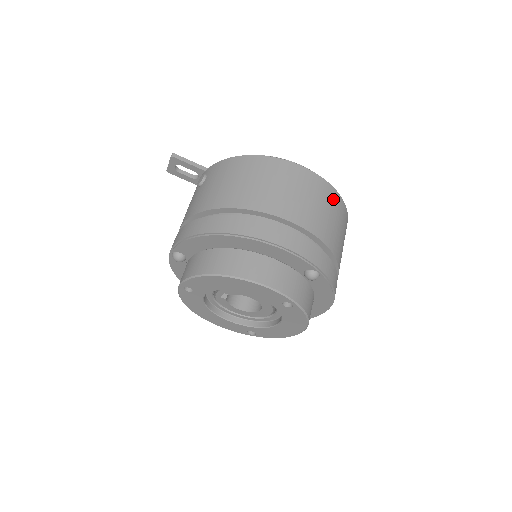
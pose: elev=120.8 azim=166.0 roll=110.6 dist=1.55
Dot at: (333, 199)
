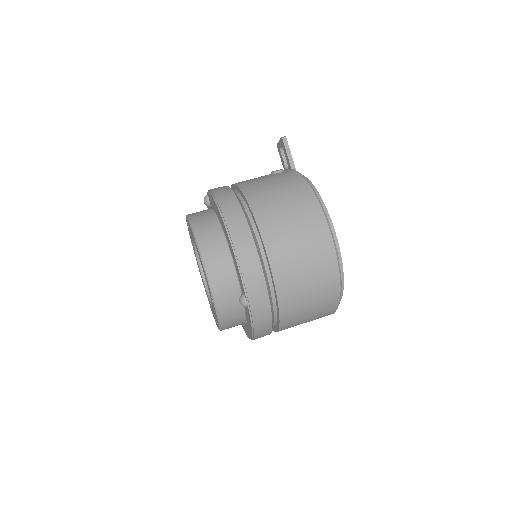
Dot at: (328, 278)
